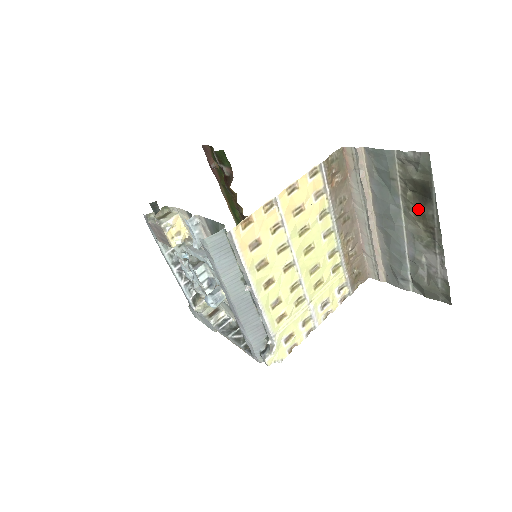
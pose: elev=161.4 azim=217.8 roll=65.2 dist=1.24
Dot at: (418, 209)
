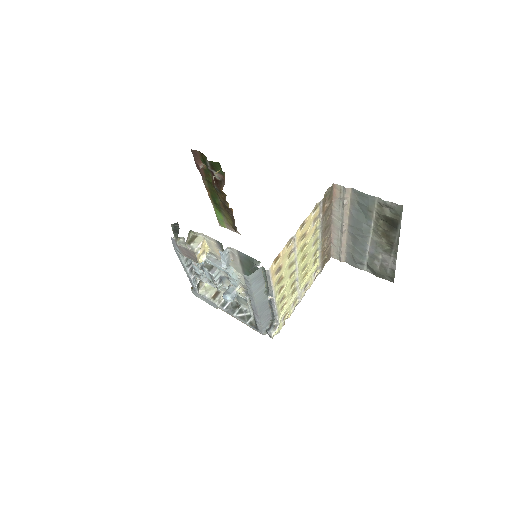
Dot at: (385, 231)
